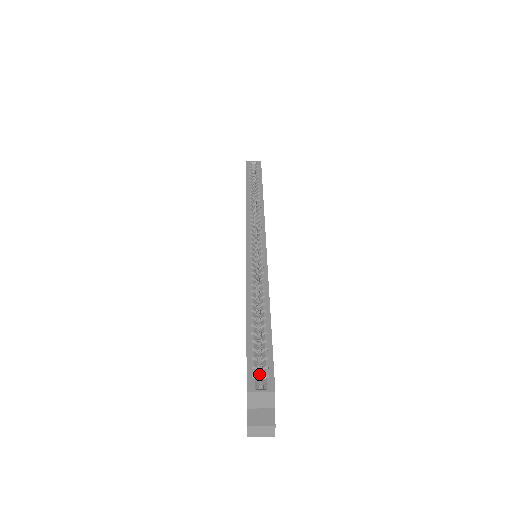
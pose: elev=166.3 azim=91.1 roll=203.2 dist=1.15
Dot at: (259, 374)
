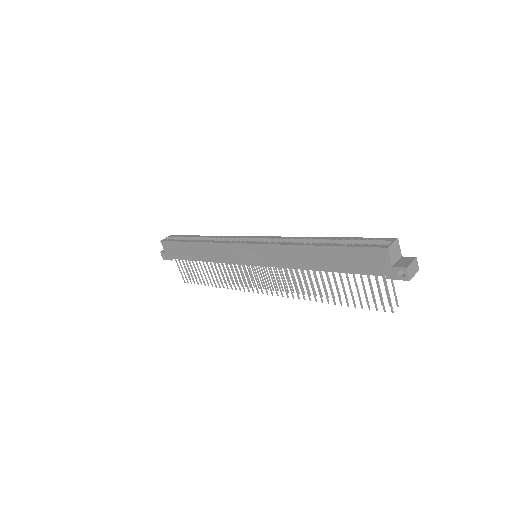
Dot at: occluded
